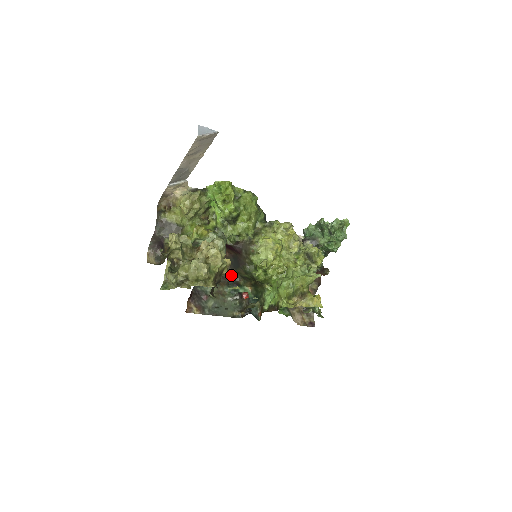
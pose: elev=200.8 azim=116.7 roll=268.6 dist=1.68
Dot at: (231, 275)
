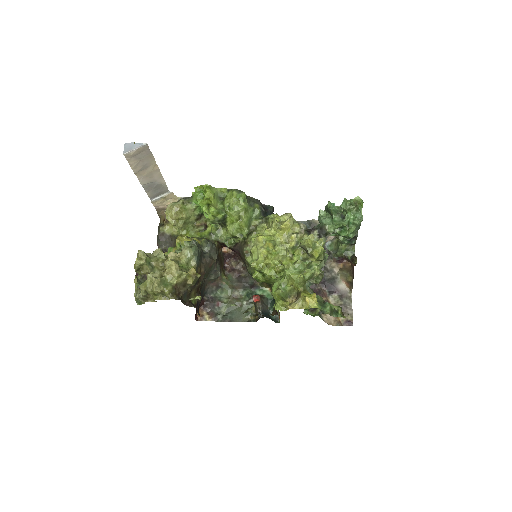
Dot at: (248, 277)
